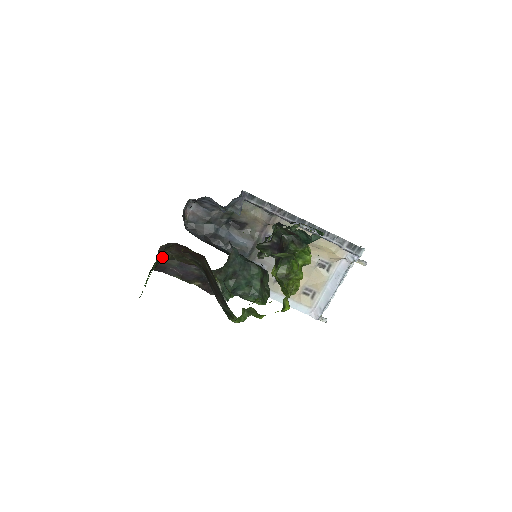
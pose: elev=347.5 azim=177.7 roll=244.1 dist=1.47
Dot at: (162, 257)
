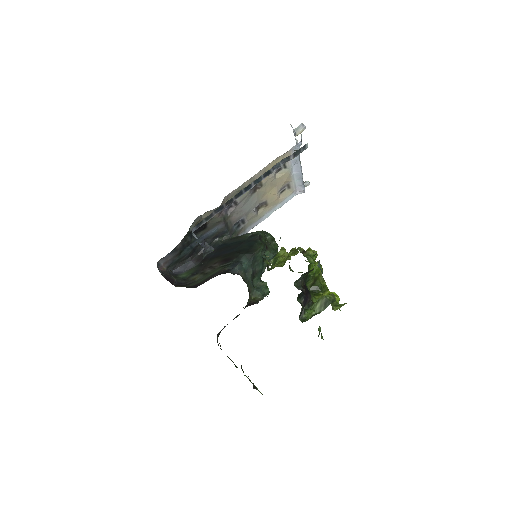
Dot at: (241, 366)
